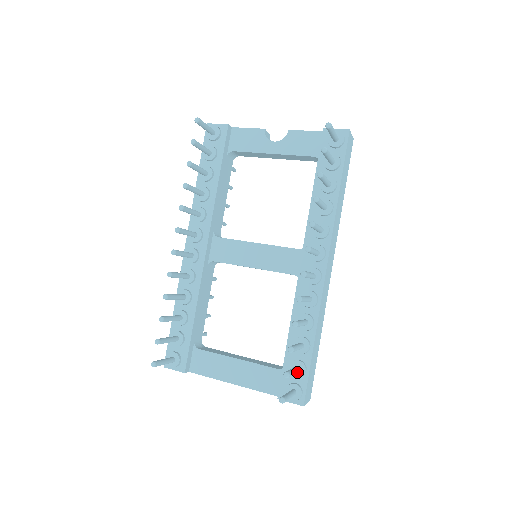
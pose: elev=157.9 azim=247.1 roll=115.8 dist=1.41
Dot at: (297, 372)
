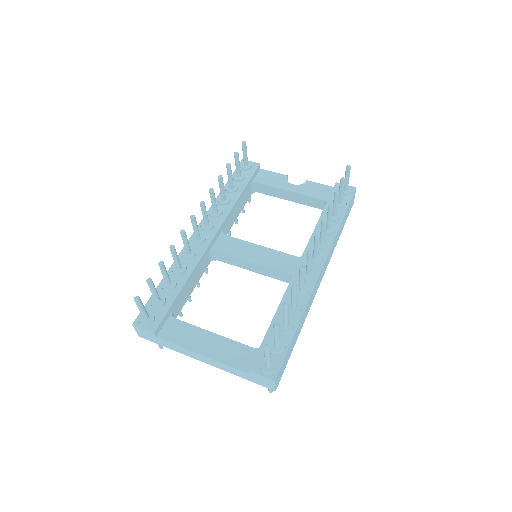
Dot at: (276, 347)
